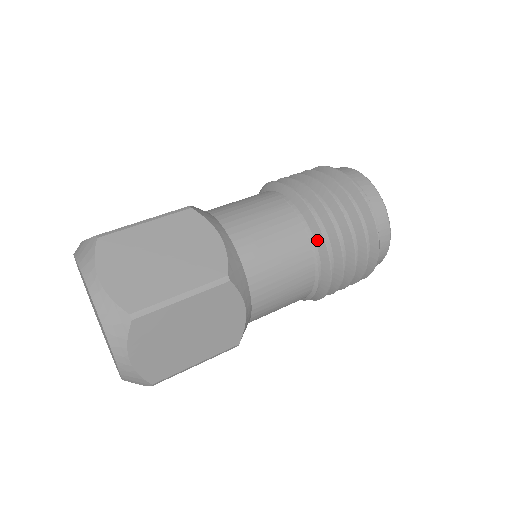
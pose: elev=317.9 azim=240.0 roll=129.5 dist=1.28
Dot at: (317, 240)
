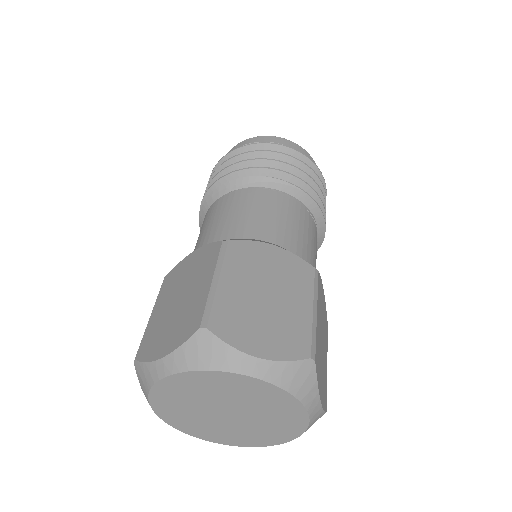
Dot at: occluded
